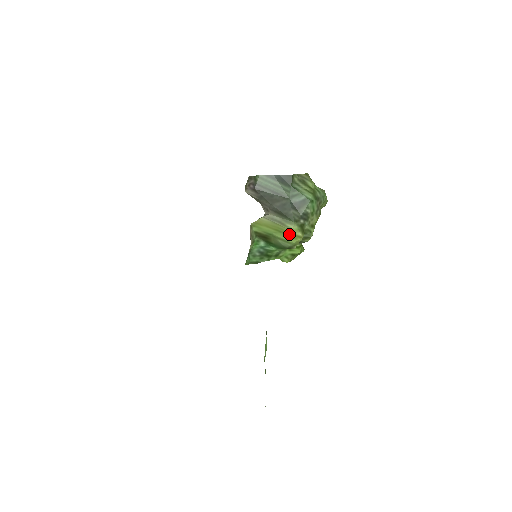
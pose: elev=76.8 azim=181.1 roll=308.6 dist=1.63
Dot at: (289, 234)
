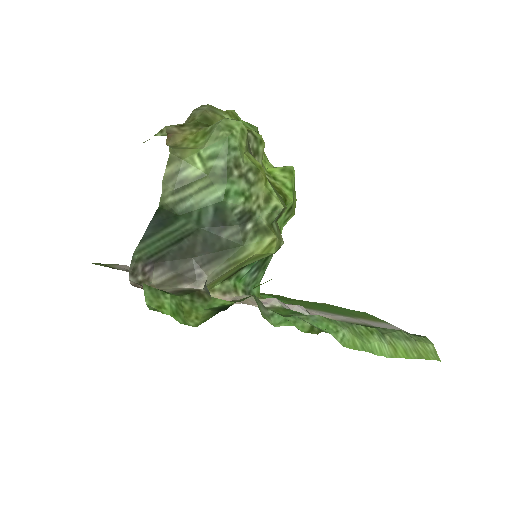
Dot at: (256, 256)
